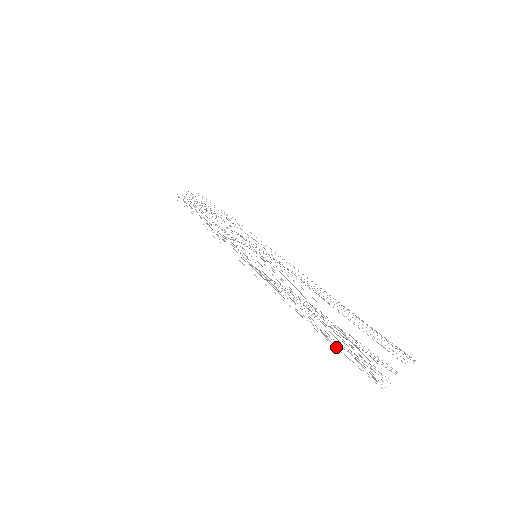
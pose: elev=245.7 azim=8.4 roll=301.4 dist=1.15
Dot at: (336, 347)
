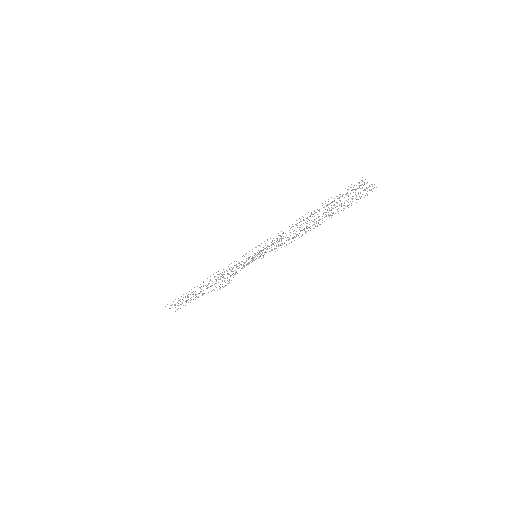
Dot at: occluded
